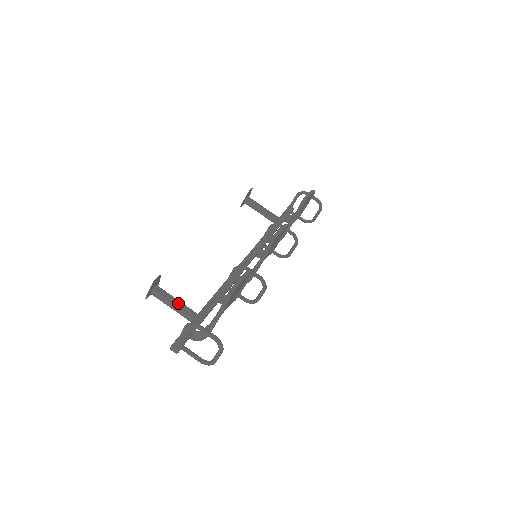
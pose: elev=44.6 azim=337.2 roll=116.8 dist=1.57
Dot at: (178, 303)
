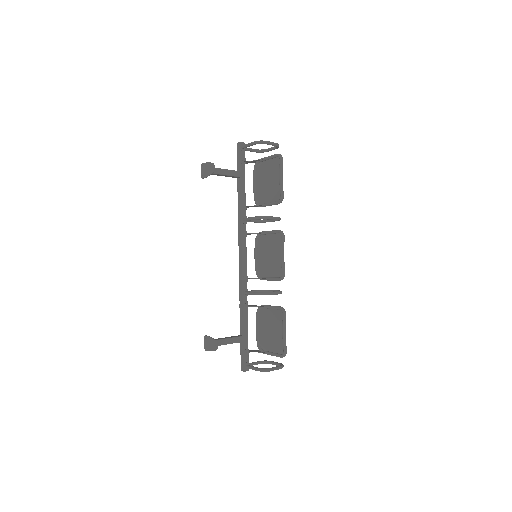
Dot at: (230, 341)
